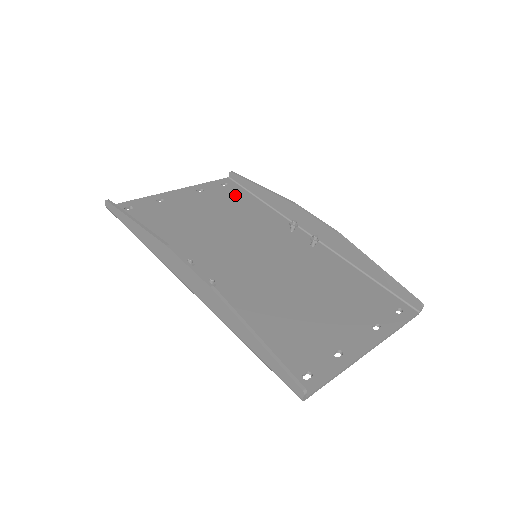
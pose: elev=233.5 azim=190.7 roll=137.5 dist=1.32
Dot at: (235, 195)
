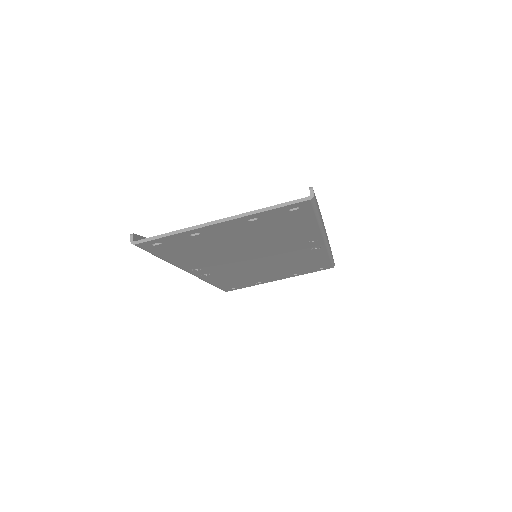
Dot at: occluded
